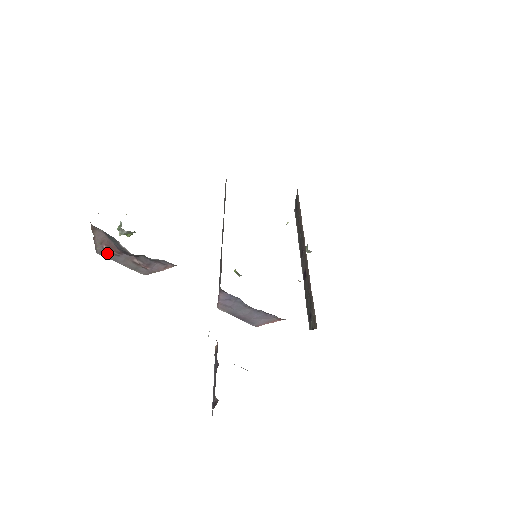
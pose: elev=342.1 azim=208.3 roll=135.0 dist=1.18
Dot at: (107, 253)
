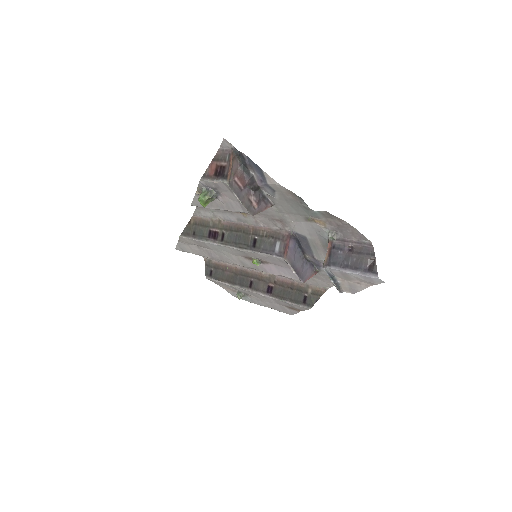
Dot at: (235, 187)
